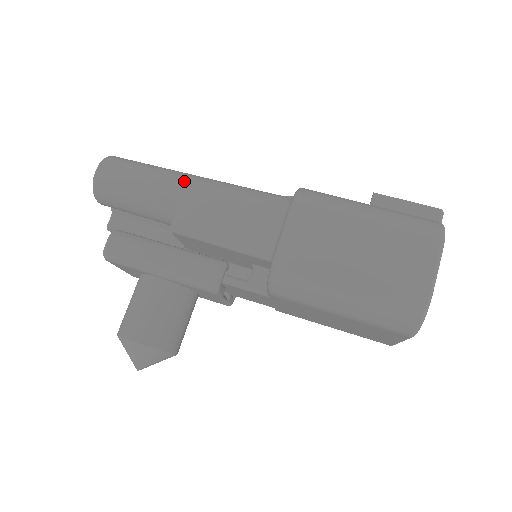
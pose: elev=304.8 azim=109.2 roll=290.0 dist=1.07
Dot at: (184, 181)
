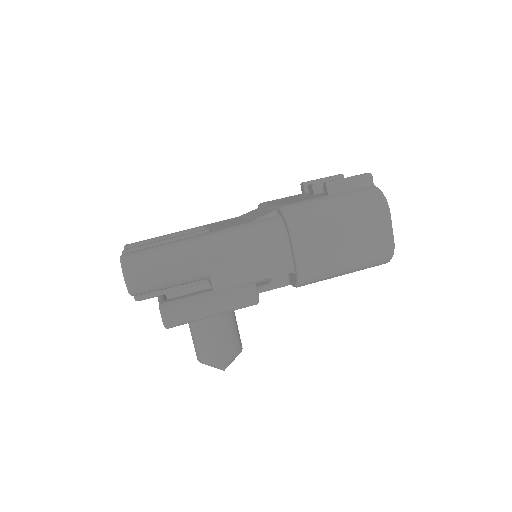
Dot at: (201, 252)
